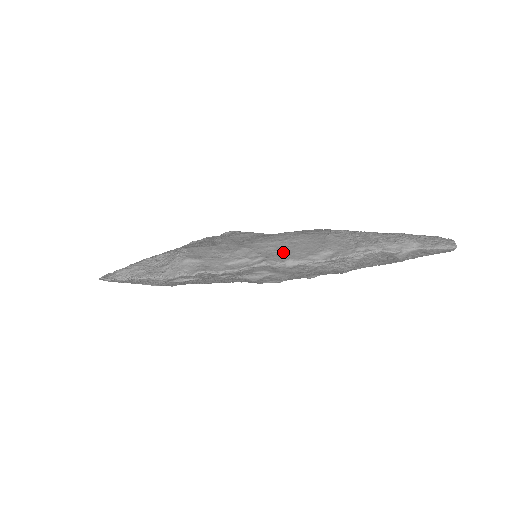
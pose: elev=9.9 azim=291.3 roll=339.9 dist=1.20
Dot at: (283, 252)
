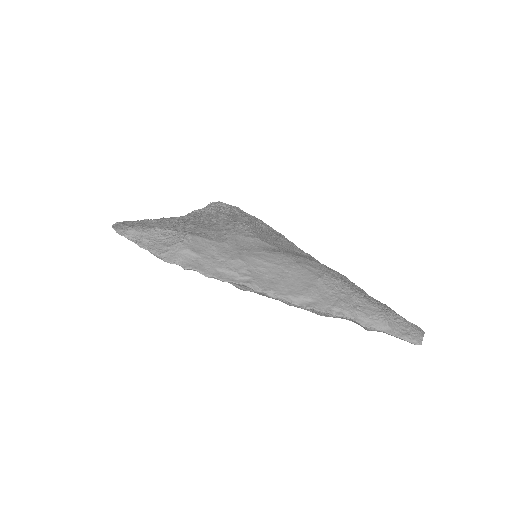
Dot at: (271, 279)
